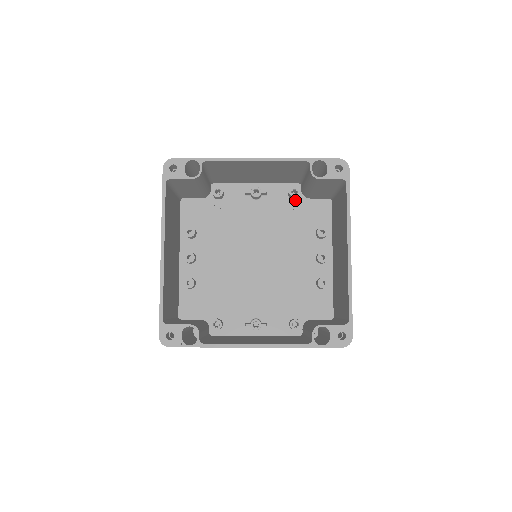
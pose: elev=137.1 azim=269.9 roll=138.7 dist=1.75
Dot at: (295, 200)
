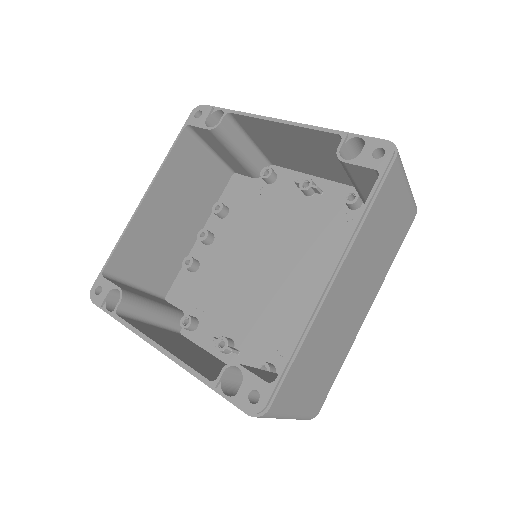
Dot at: (353, 211)
